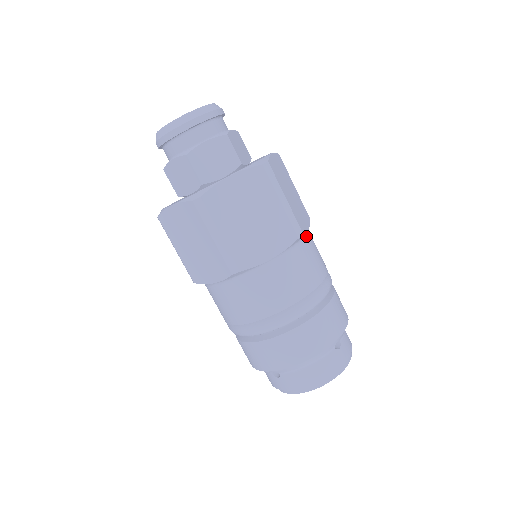
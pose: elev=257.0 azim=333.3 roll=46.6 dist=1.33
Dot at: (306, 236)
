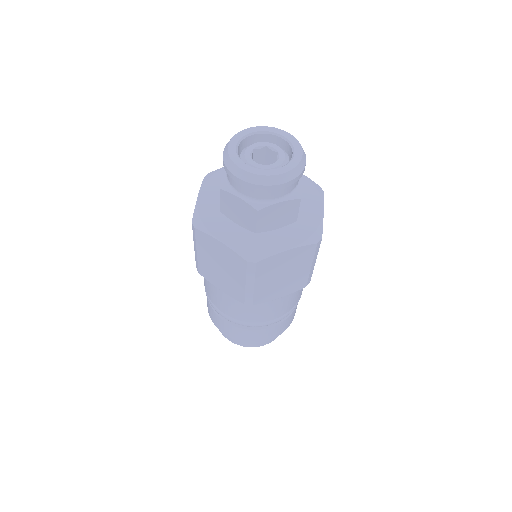
Dot at: occluded
